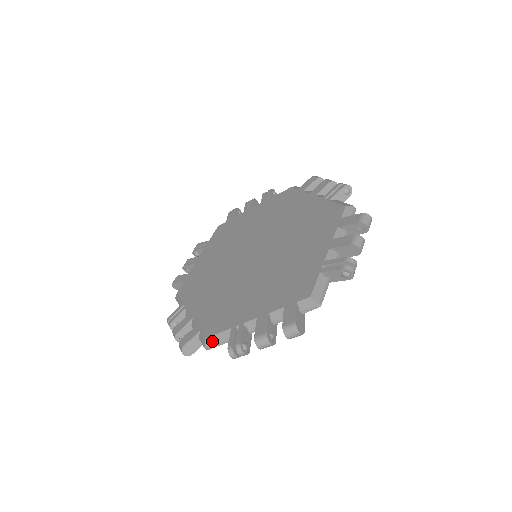
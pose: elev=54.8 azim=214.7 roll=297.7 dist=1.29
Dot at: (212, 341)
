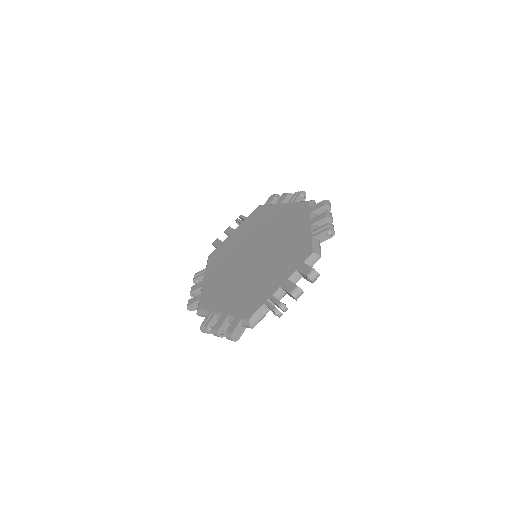
Dot at: (200, 312)
